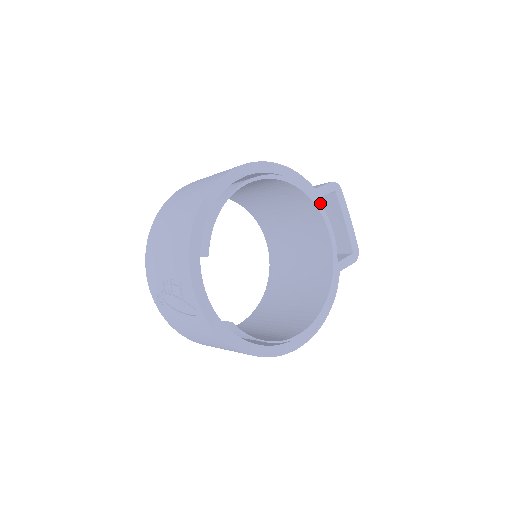
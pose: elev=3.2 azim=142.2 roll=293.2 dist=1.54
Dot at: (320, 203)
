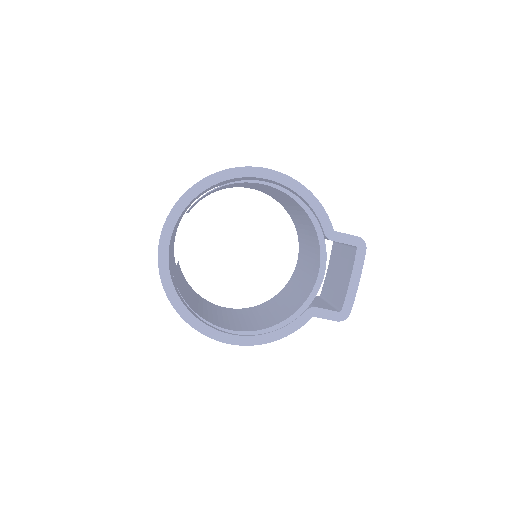
Dot at: (347, 253)
